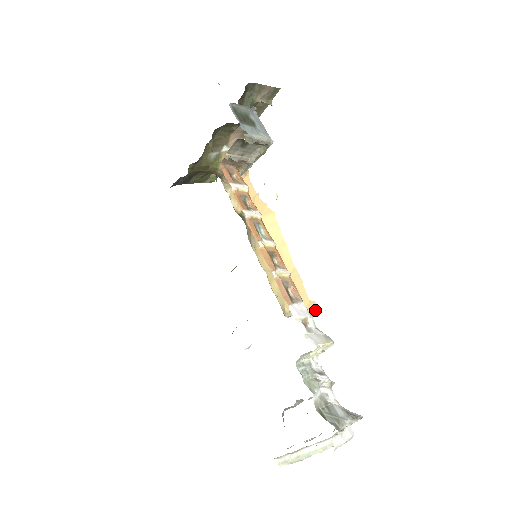
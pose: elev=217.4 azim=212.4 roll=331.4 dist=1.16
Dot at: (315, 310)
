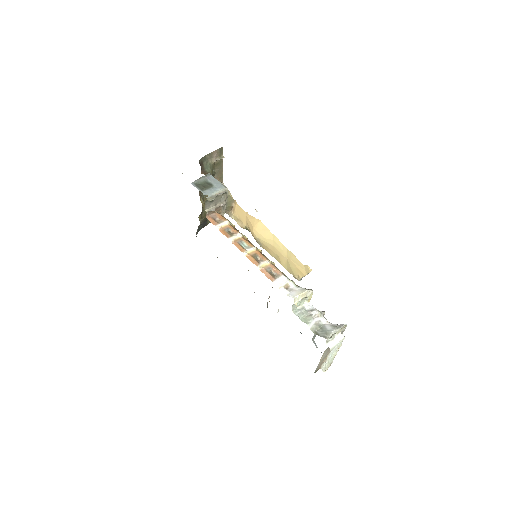
Dot at: (309, 270)
